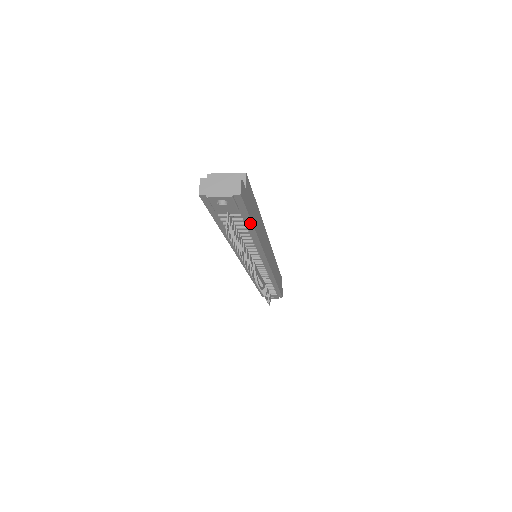
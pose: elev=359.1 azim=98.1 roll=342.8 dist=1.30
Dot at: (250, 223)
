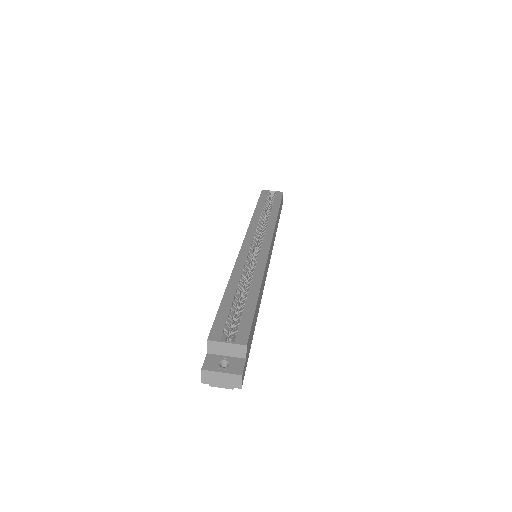
Dot at: occluded
